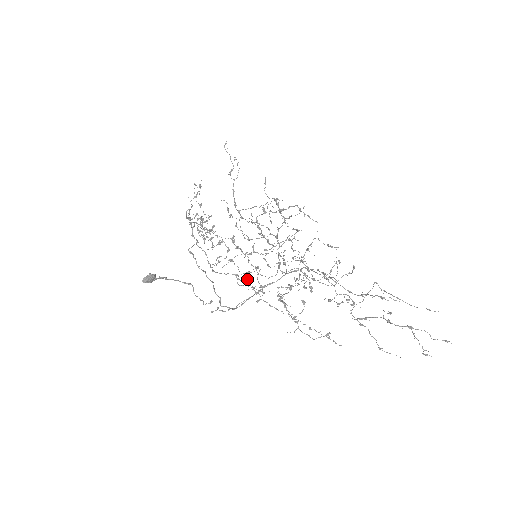
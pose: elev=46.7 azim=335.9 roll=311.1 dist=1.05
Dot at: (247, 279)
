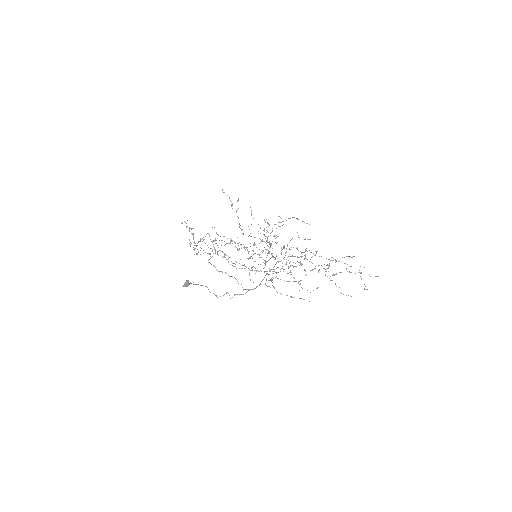
Dot at: occluded
